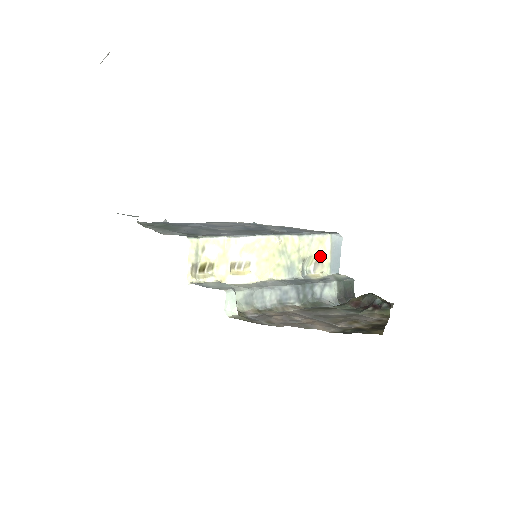
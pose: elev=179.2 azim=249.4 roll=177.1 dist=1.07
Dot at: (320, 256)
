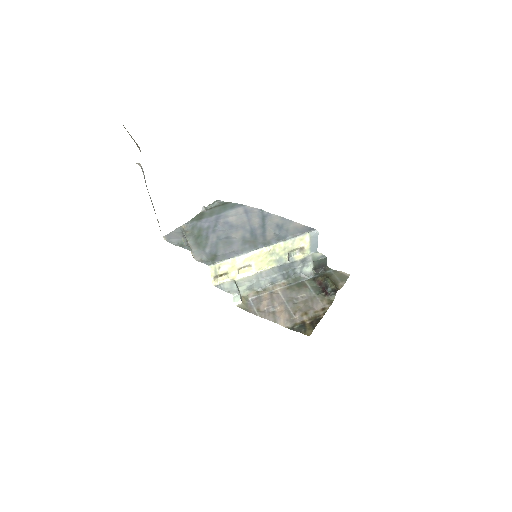
Dot at: (302, 246)
